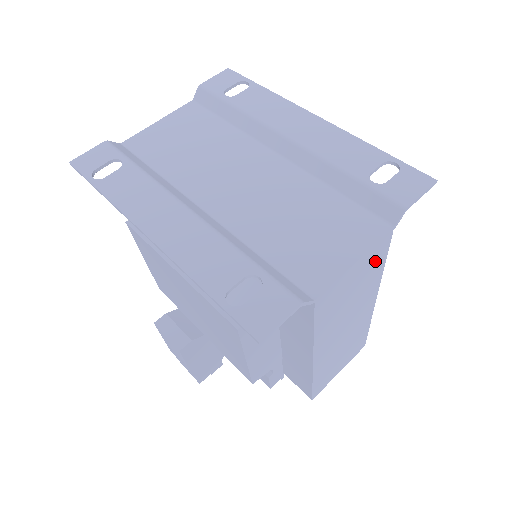
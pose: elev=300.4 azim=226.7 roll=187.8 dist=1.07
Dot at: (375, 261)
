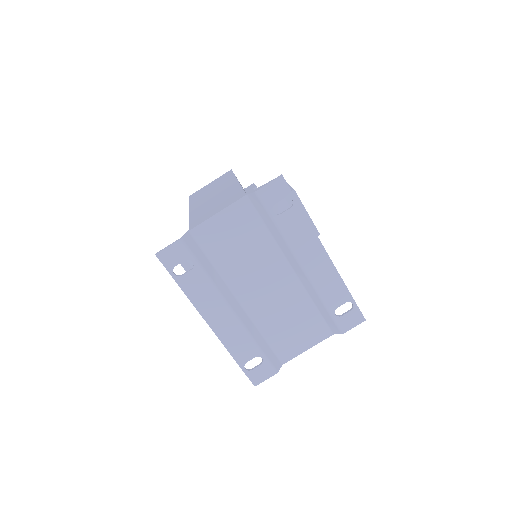
Dot at: occluded
